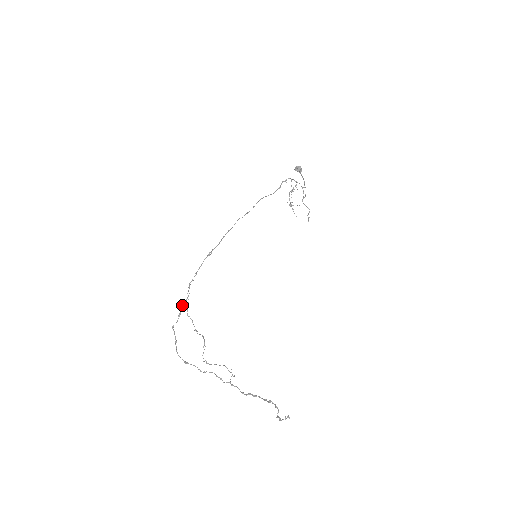
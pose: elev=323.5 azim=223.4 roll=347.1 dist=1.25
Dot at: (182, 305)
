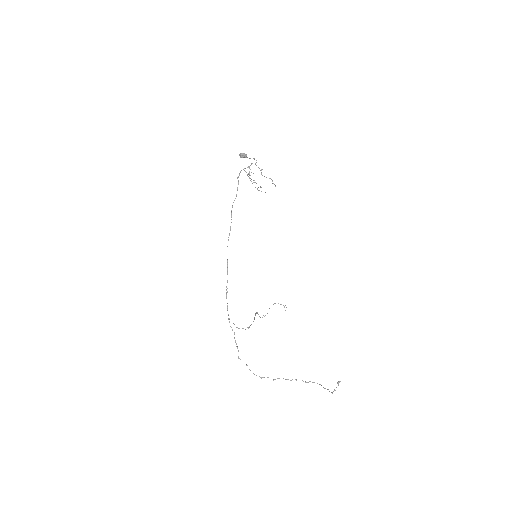
Dot at: occluded
